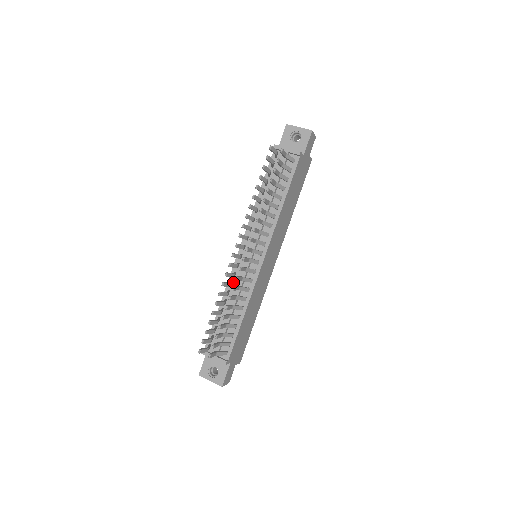
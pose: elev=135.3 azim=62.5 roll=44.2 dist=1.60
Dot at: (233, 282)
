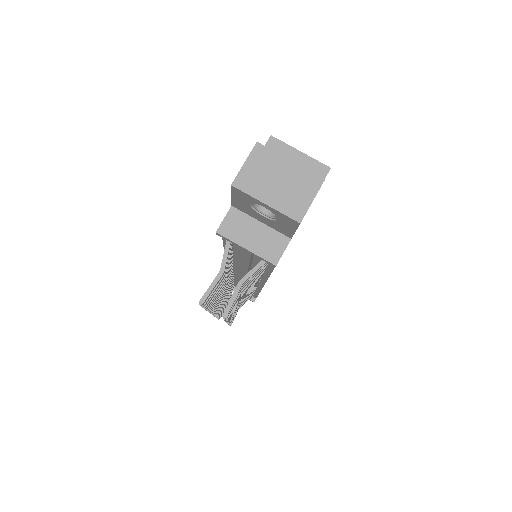
Dot at: (233, 275)
